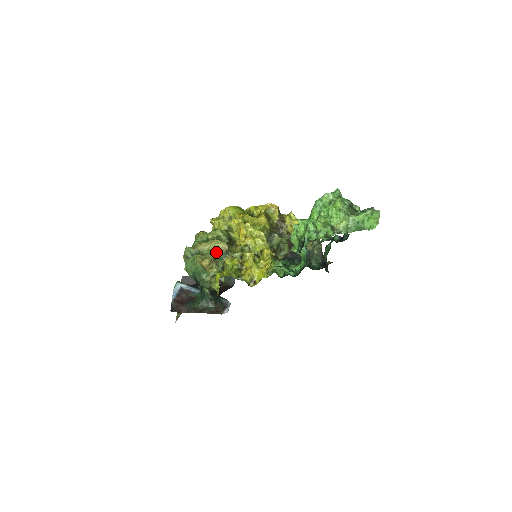
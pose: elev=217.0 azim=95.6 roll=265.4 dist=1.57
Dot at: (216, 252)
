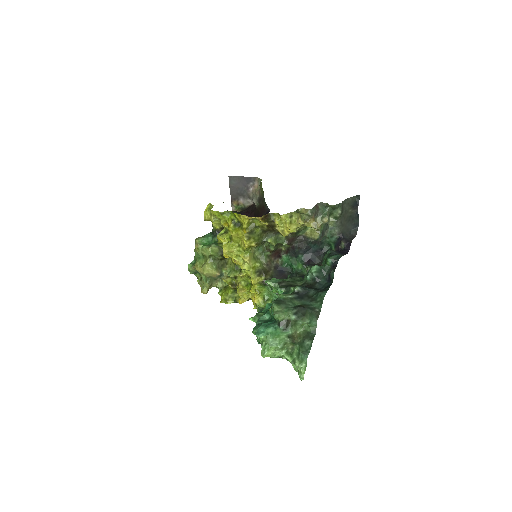
Dot at: (211, 277)
